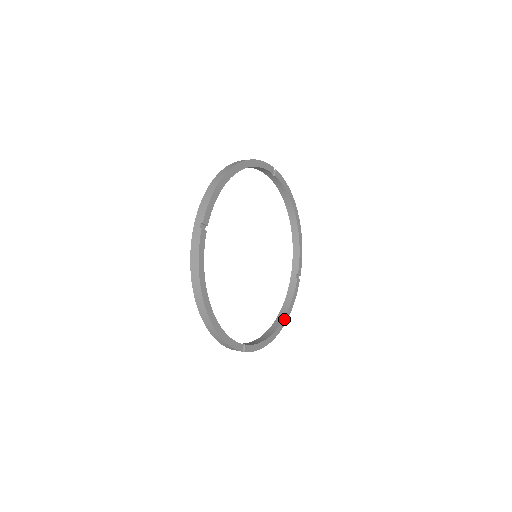
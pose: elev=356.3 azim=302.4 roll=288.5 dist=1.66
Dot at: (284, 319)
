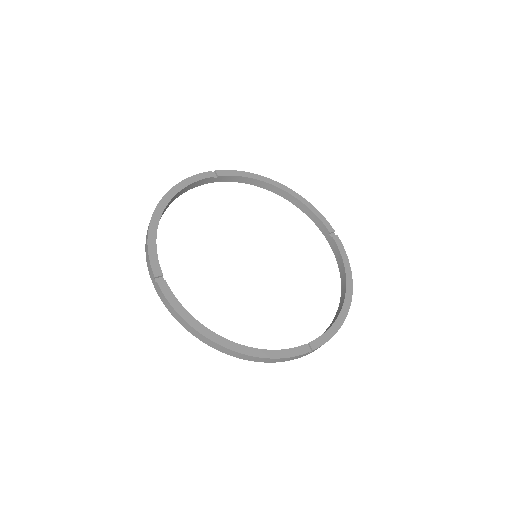
Dot at: (244, 347)
